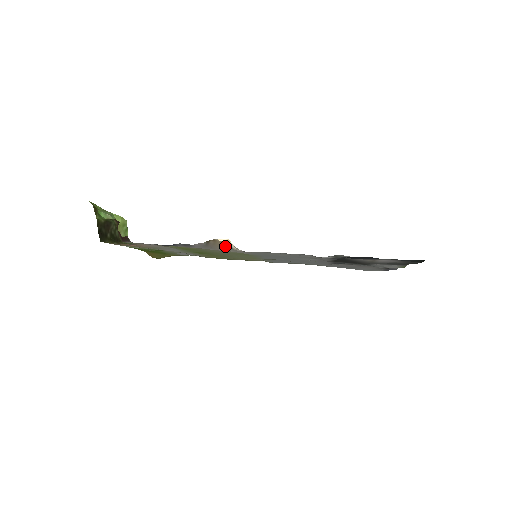
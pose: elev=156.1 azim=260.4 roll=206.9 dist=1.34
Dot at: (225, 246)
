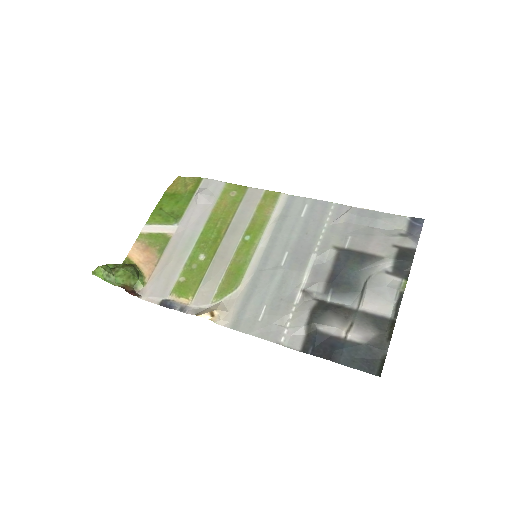
Dot at: (213, 308)
